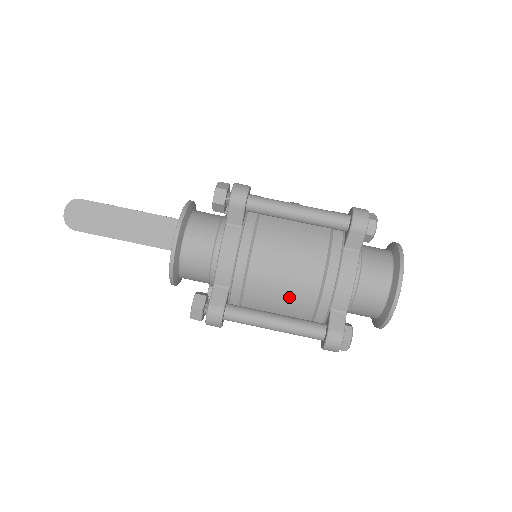
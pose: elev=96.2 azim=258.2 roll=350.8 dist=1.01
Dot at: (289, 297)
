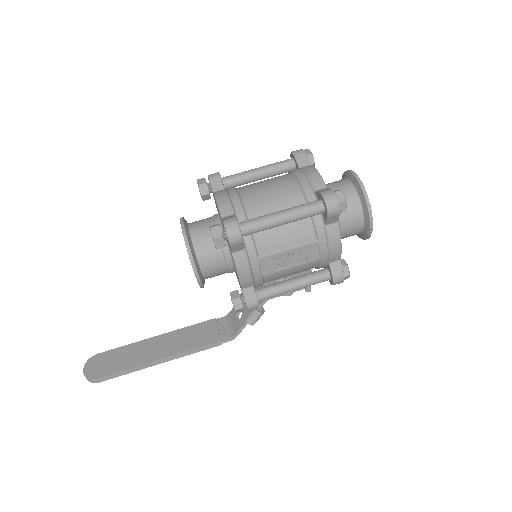
Dot at: (281, 201)
